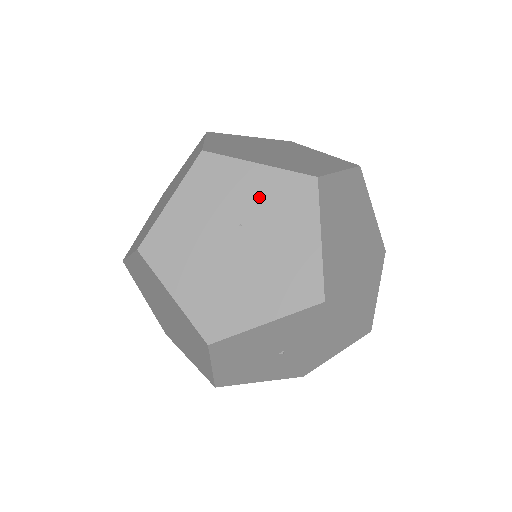
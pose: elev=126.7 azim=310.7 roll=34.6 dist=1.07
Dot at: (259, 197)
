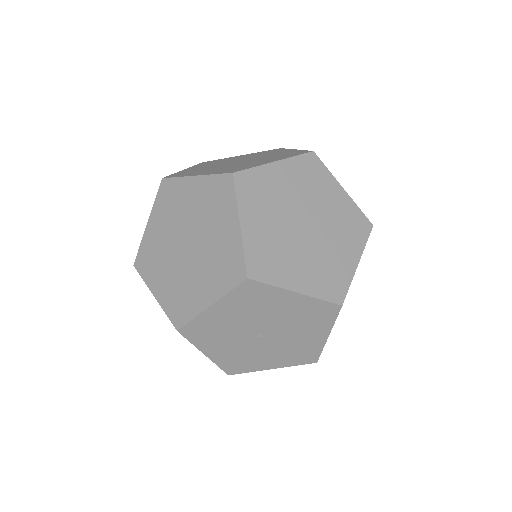
Dot at: (197, 202)
